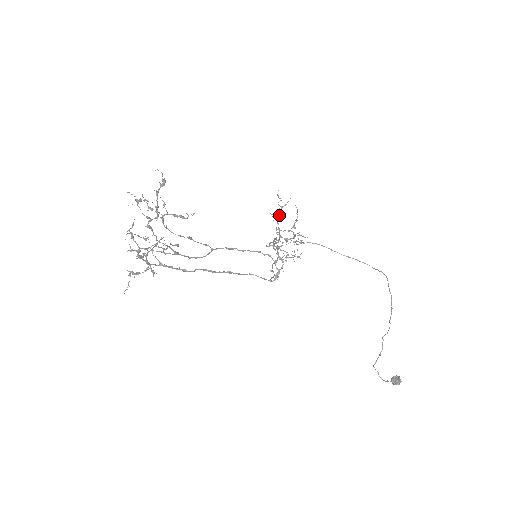
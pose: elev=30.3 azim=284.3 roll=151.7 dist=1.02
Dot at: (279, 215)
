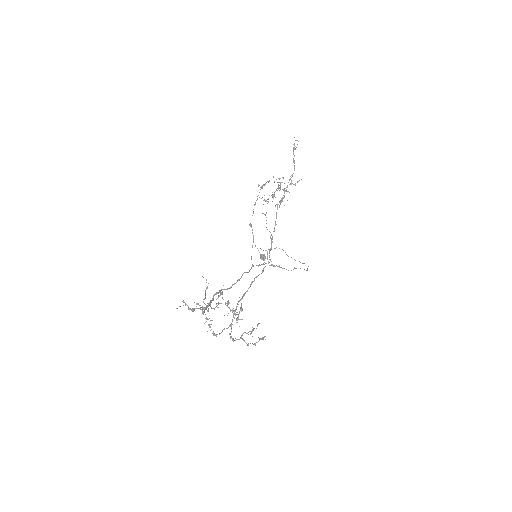
Dot at: occluded
